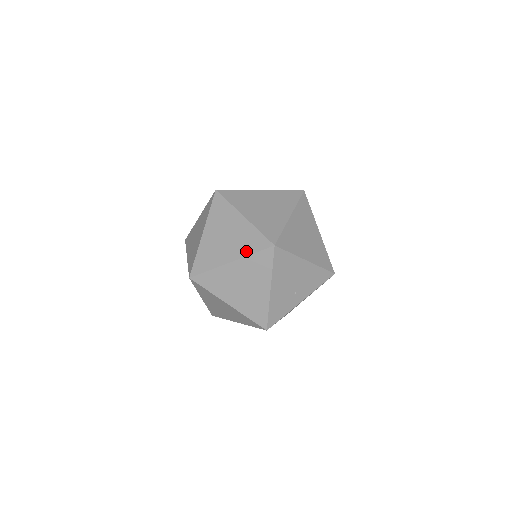
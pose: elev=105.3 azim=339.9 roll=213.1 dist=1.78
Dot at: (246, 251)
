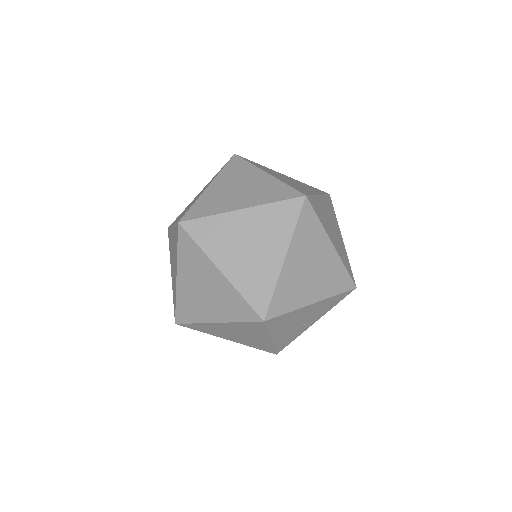
Dot at: (231, 316)
